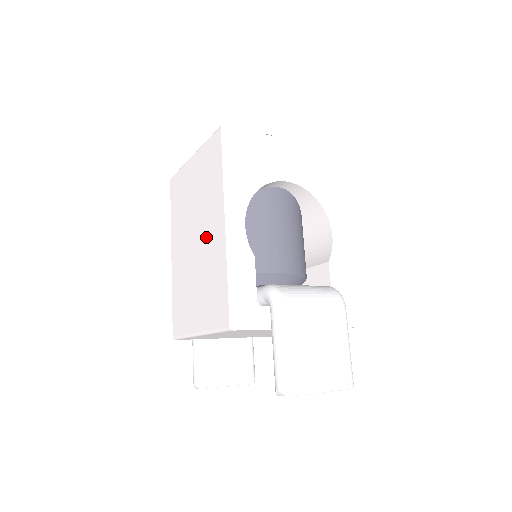
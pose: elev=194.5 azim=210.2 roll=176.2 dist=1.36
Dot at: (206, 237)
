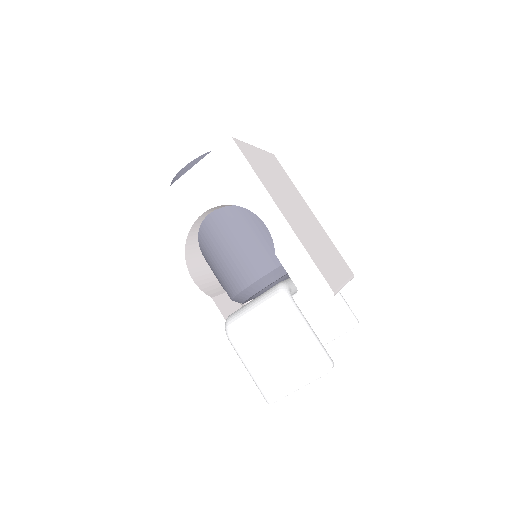
Dot at: occluded
